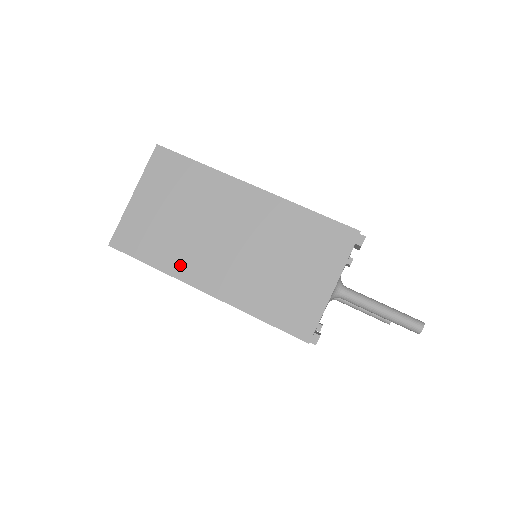
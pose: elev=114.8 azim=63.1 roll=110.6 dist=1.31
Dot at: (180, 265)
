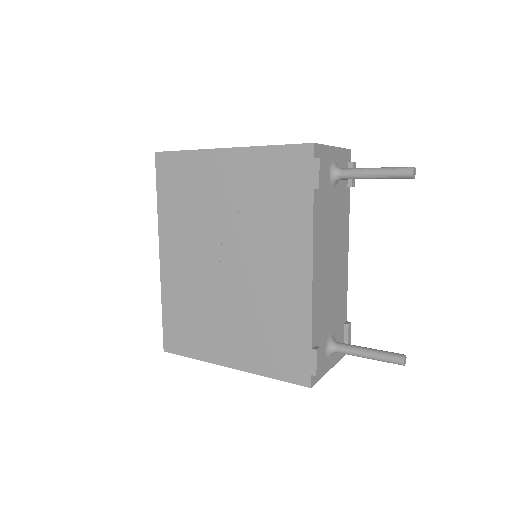
Dot at: occluded
